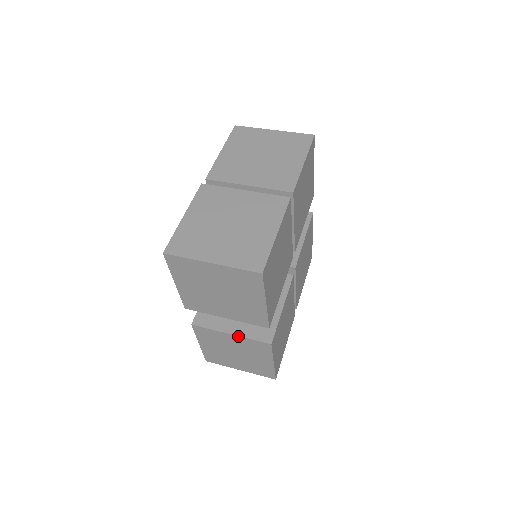
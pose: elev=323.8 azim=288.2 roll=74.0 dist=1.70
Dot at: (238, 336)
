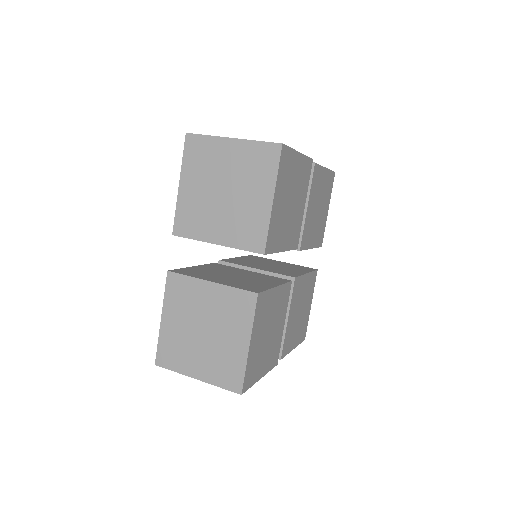
Dot at: (219, 284)
